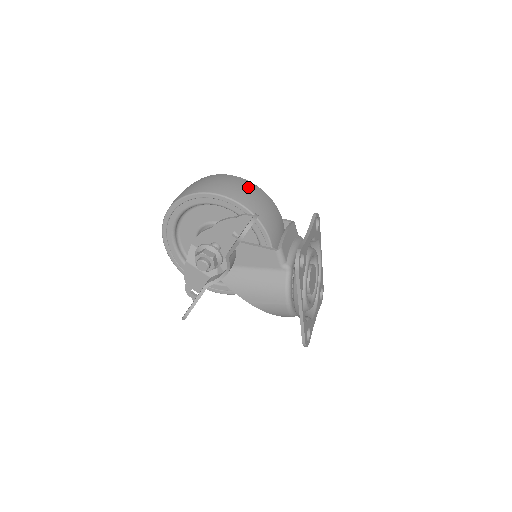
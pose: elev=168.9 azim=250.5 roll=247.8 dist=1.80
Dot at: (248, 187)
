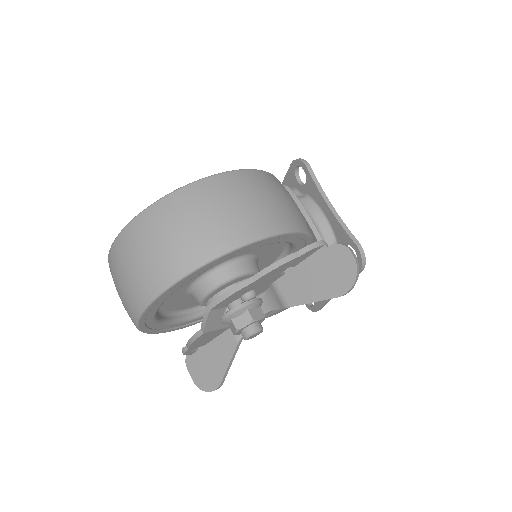
Dot at: (271, 187)
